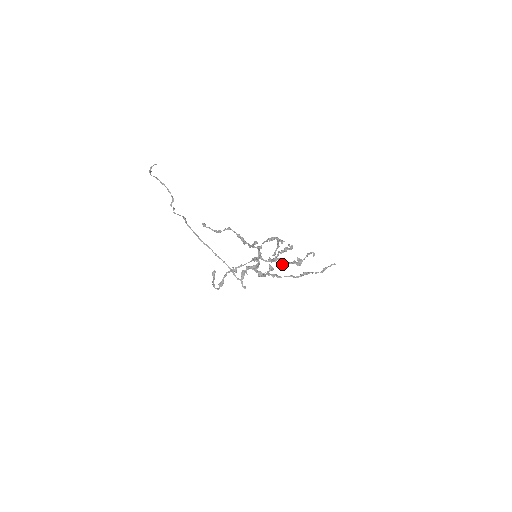
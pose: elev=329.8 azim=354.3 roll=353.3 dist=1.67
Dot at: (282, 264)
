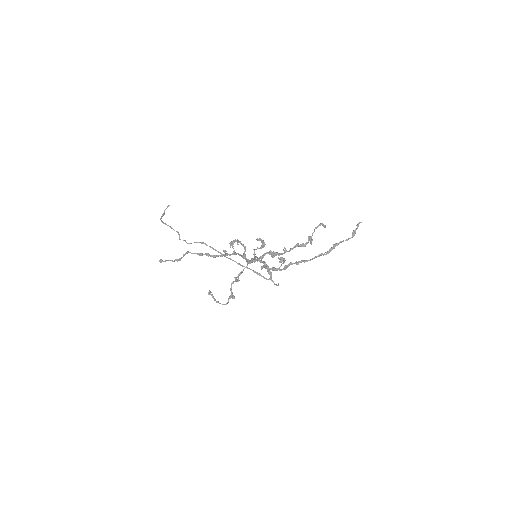
Dot at: occluded
